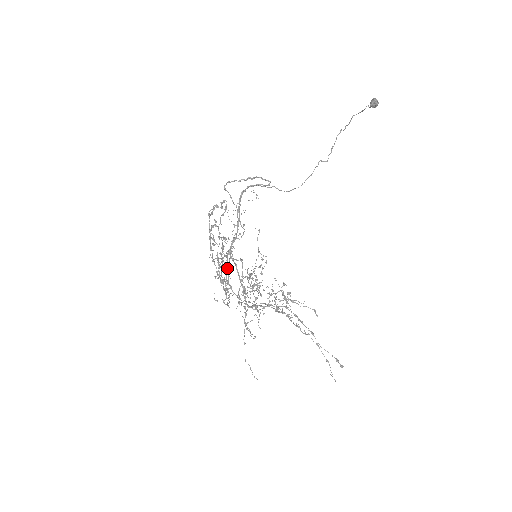
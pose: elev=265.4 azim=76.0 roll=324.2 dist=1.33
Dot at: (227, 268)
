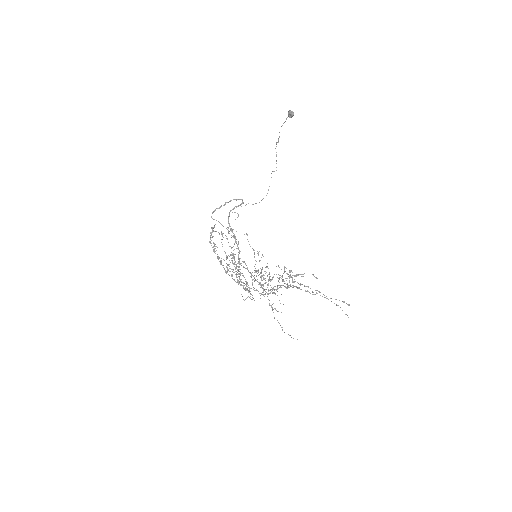
Dot at: occluded
